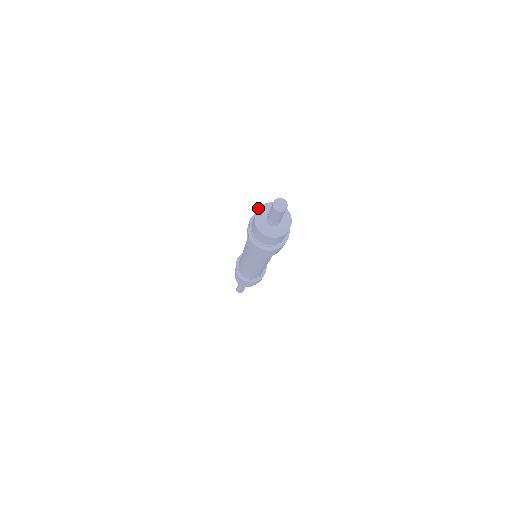
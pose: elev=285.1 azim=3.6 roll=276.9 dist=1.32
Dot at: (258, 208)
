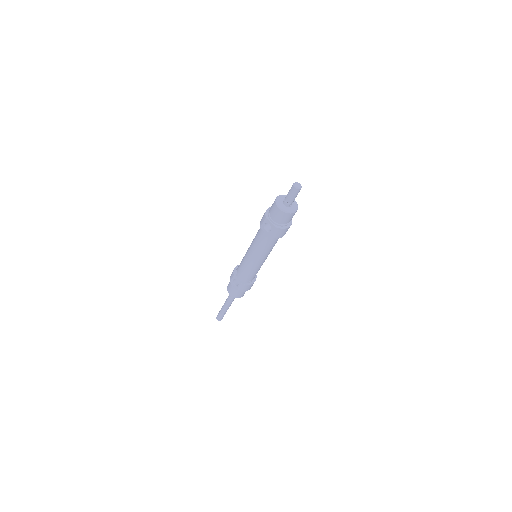
Dot at: (275, 203)
